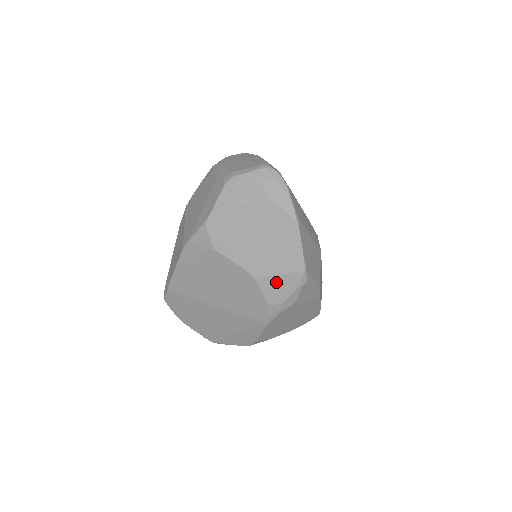
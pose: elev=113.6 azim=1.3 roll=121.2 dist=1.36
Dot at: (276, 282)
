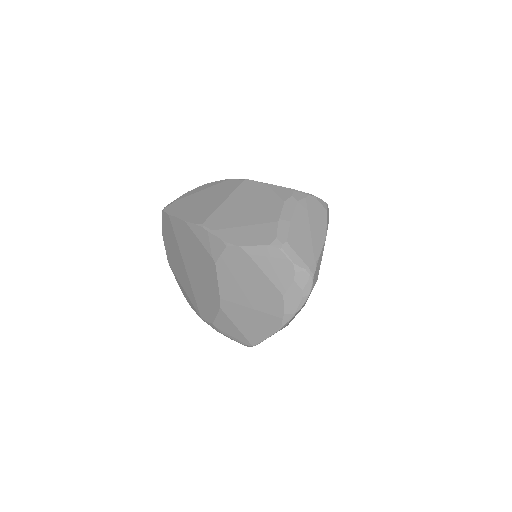
Dot at: (230, 325)
